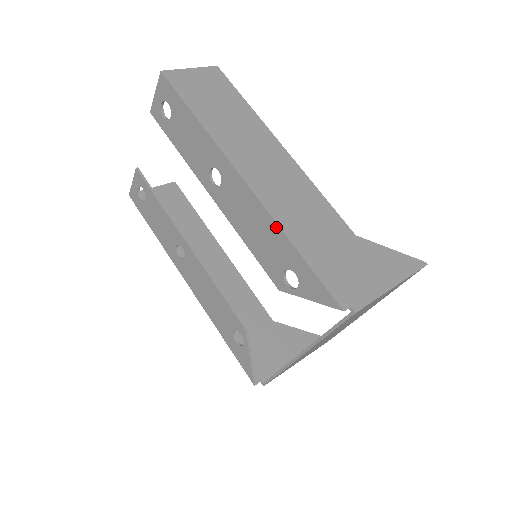
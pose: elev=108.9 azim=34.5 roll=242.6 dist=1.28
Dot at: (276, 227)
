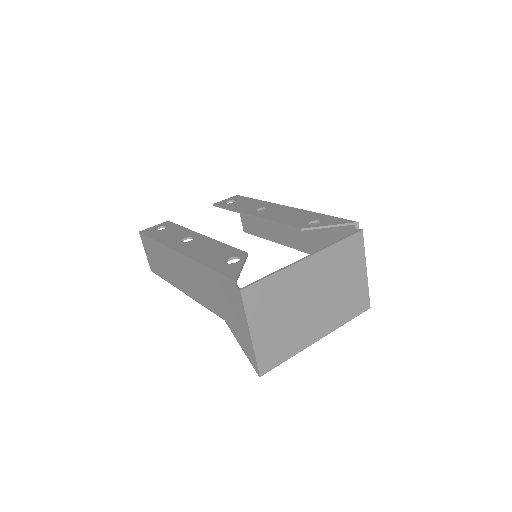
Dot at: (309, 212)
